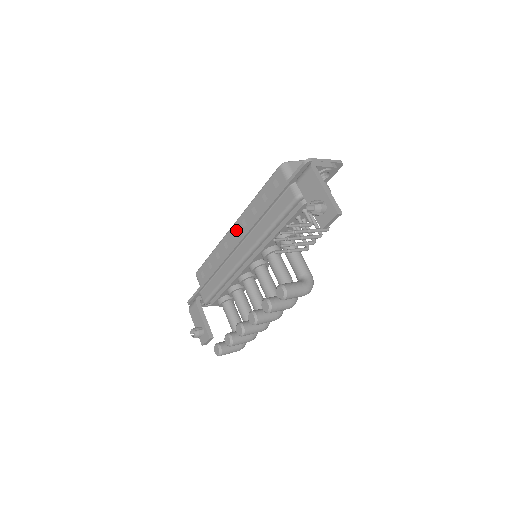
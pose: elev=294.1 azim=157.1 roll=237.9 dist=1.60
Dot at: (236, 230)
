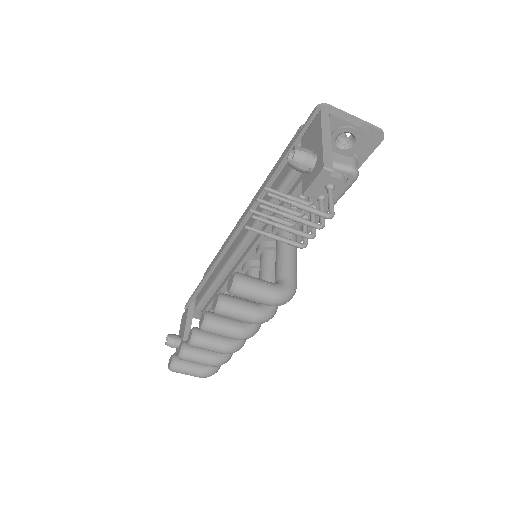
Dot at: occluded
